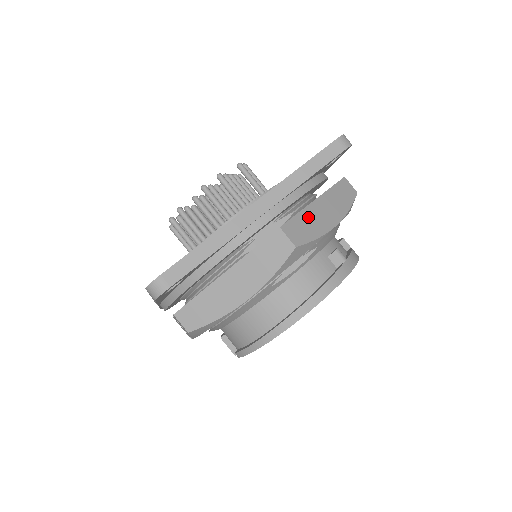
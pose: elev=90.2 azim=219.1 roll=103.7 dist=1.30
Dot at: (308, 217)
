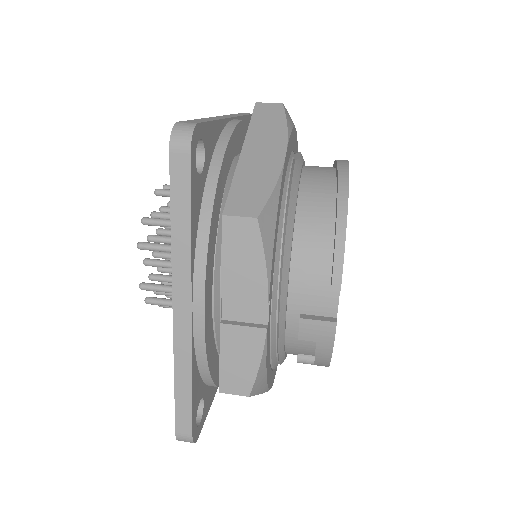
Dot at: occluded
